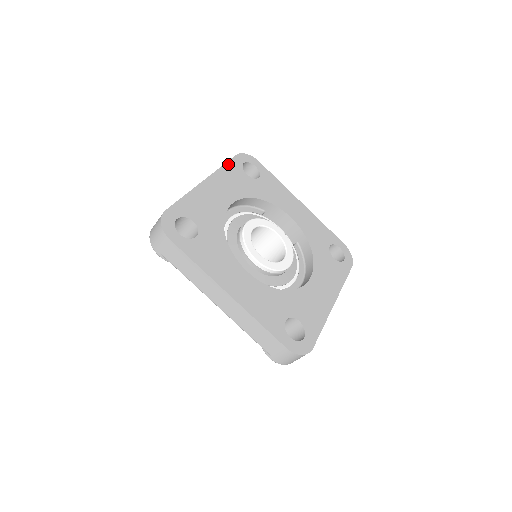
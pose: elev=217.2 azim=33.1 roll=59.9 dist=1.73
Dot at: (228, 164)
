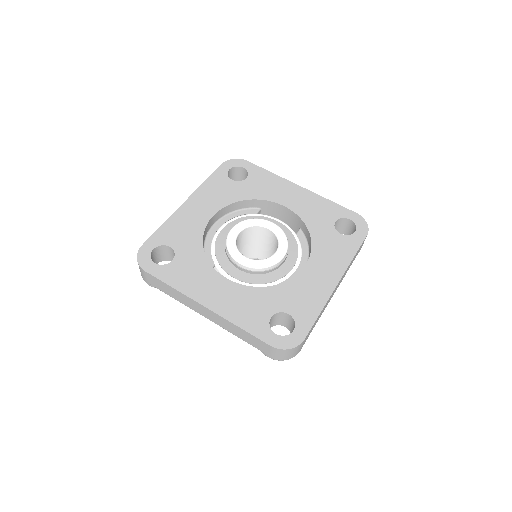
Dot at: (211, 177)
